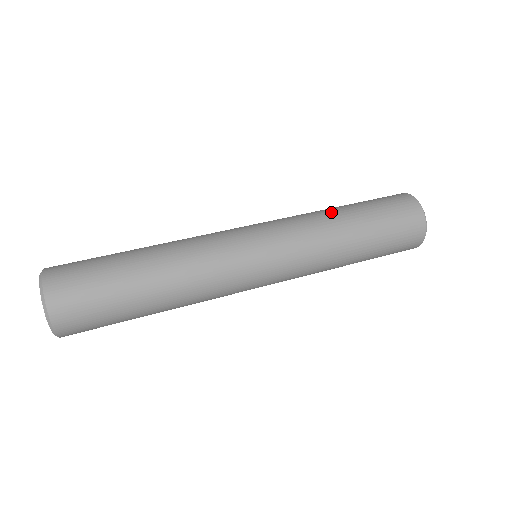
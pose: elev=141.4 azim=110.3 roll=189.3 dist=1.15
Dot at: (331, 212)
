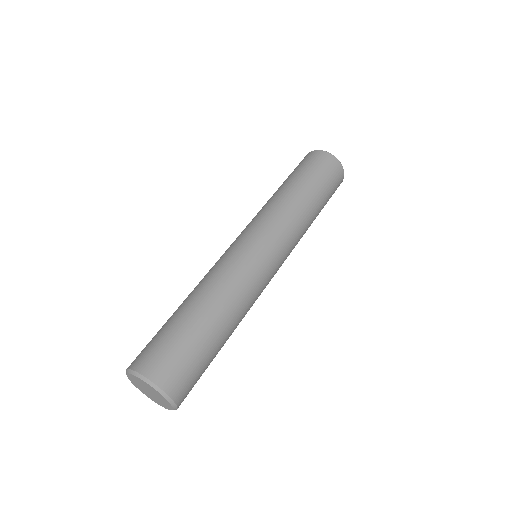
Dot at: (302, 203)
